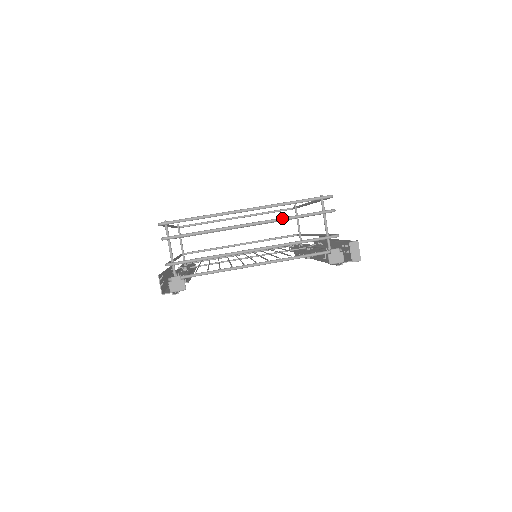
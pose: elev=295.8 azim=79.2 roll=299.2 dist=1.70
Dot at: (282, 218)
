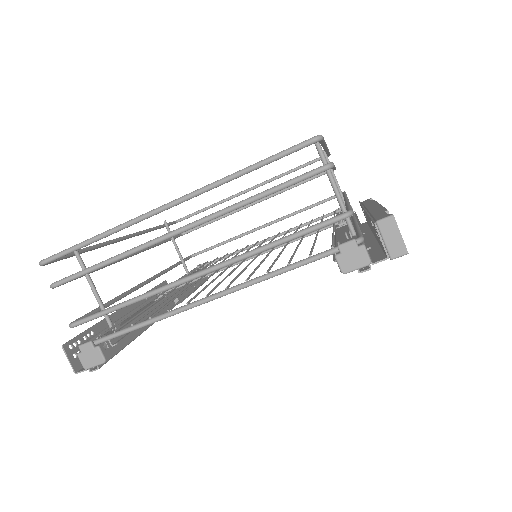
Dot at: (231, 206)
